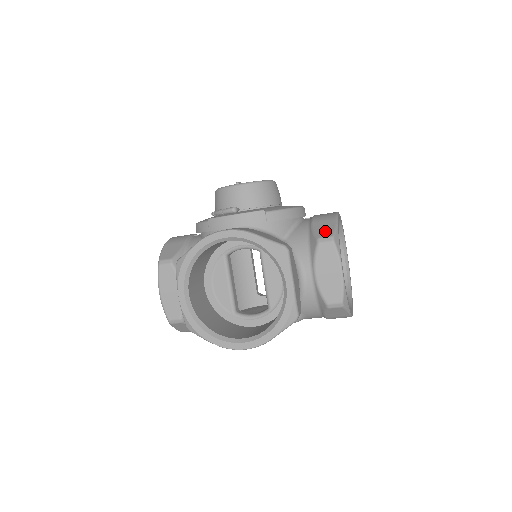
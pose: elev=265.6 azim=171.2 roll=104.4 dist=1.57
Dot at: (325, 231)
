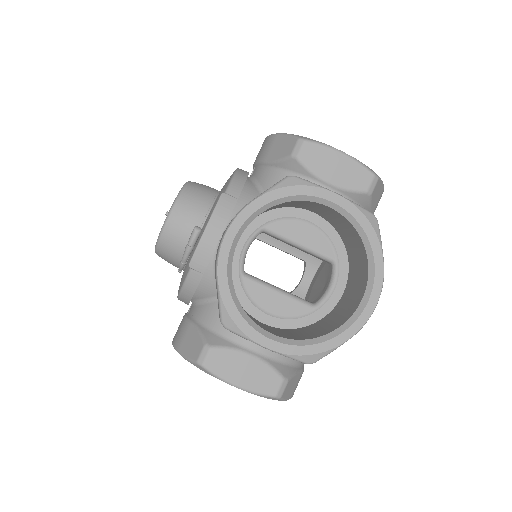
Dot at: (286, 146)
